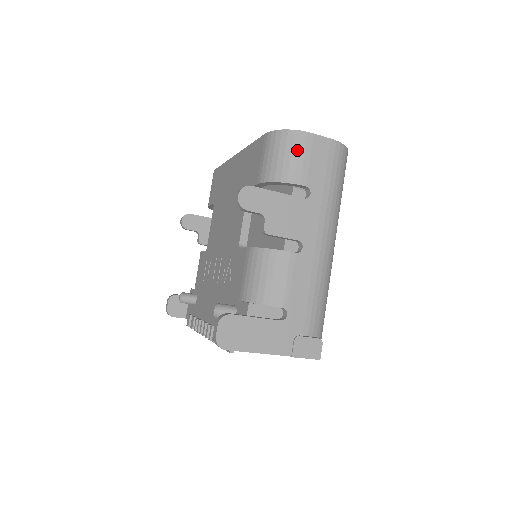
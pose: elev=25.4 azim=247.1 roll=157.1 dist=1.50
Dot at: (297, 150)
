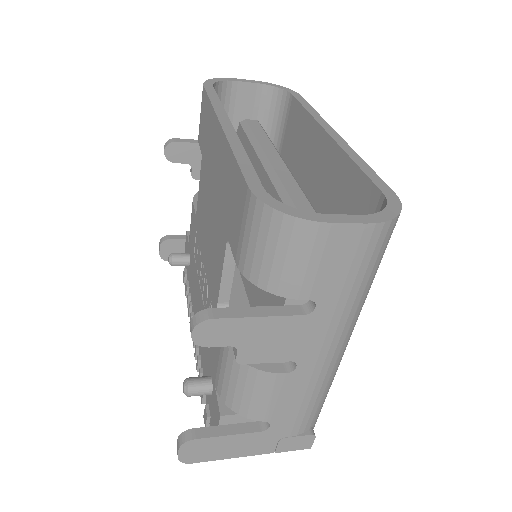
Dot at: (297, 251)
